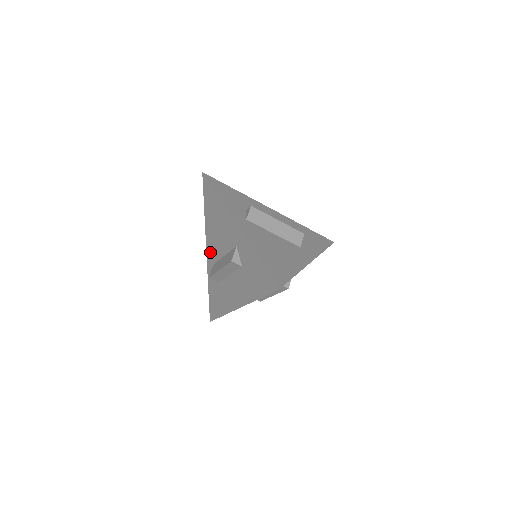
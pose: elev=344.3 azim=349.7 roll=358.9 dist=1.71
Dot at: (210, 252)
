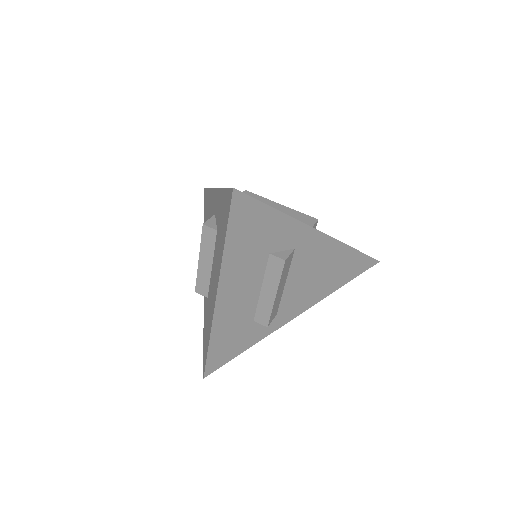
Dot at: occluded
